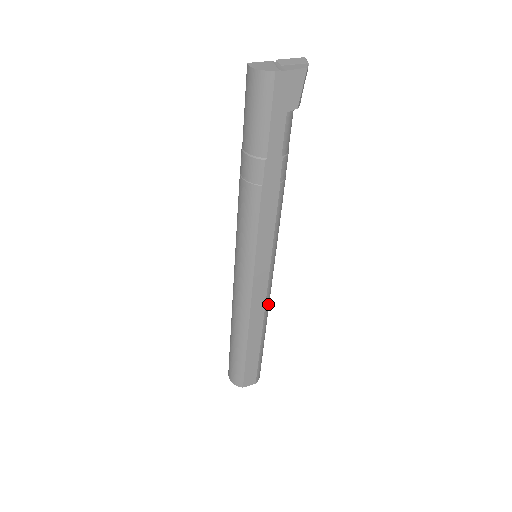
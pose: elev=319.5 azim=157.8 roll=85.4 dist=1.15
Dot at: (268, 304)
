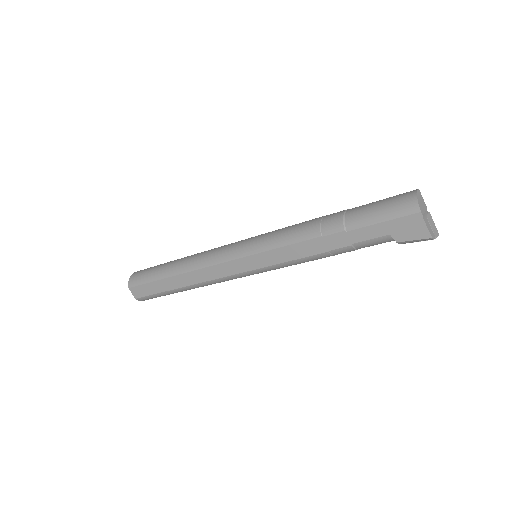
Dot at: (215, 282)
